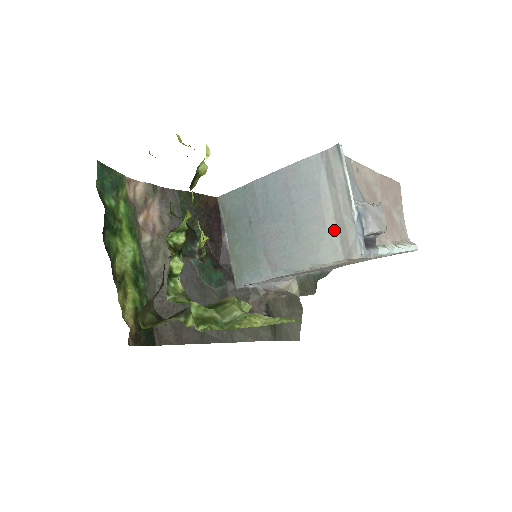
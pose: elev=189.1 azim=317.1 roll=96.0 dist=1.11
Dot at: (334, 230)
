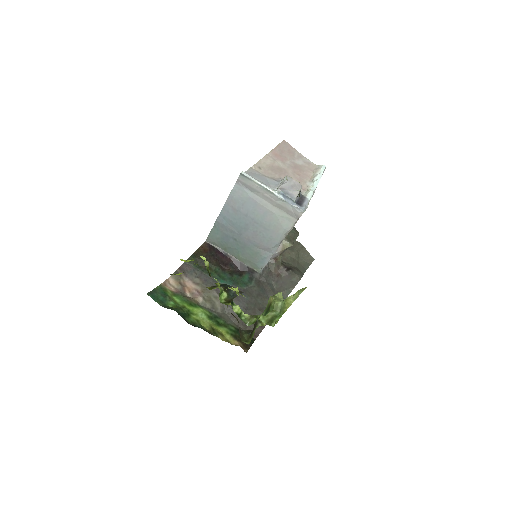
Dot at: (279, 211)
